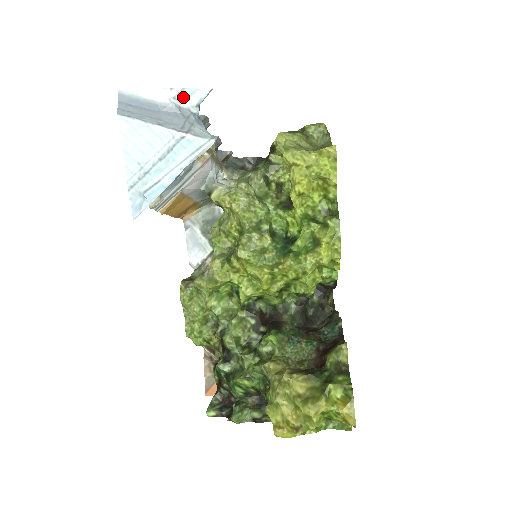
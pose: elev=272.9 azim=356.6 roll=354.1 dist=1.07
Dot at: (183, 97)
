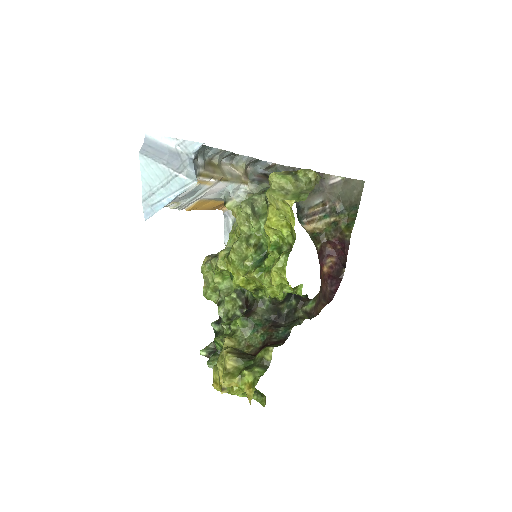
Dot at: (184, 146)
